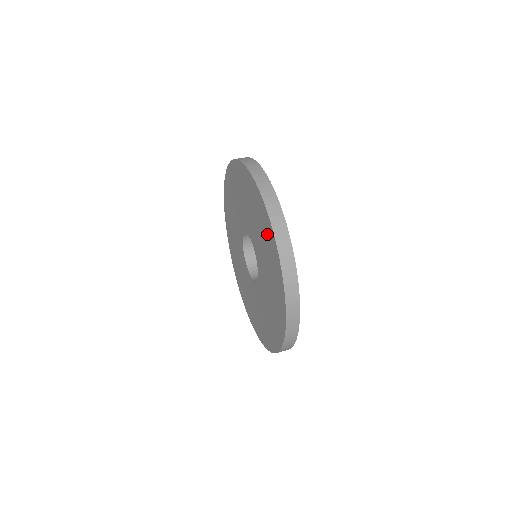
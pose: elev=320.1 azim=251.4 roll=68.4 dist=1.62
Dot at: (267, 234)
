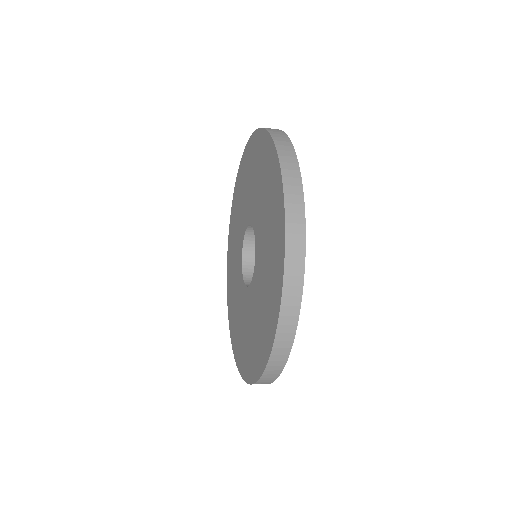
Dot at: (274, 196)
